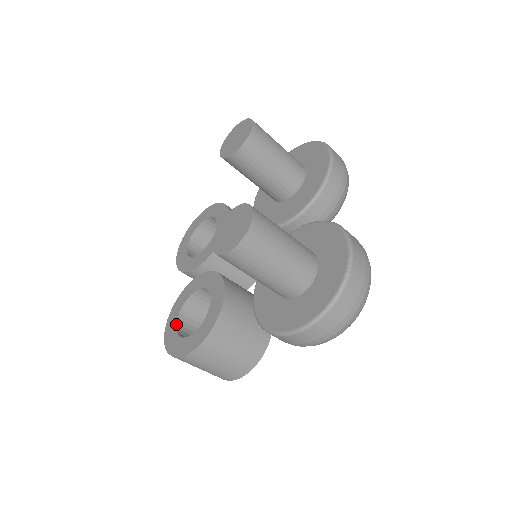
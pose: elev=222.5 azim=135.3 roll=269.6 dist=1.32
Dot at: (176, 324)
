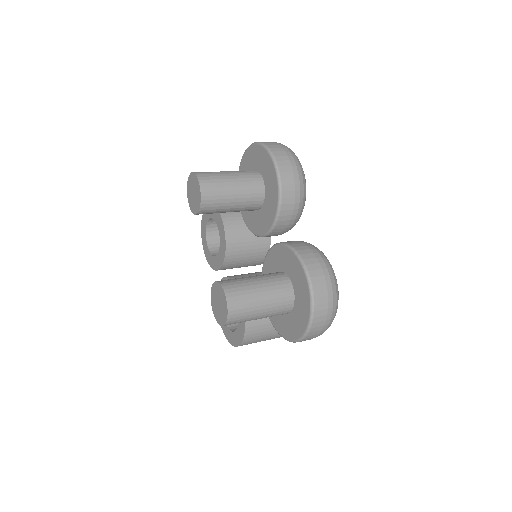
Dot at: occluded
